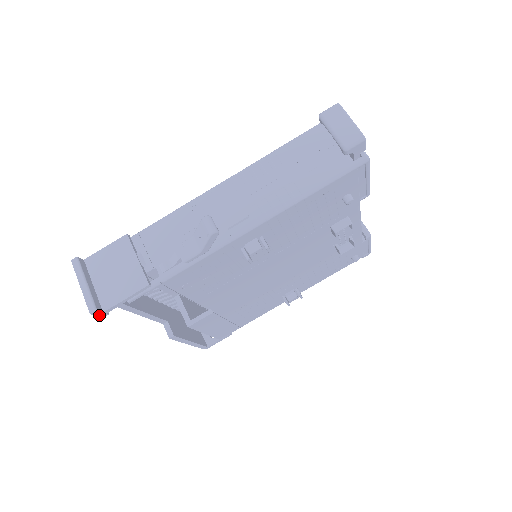
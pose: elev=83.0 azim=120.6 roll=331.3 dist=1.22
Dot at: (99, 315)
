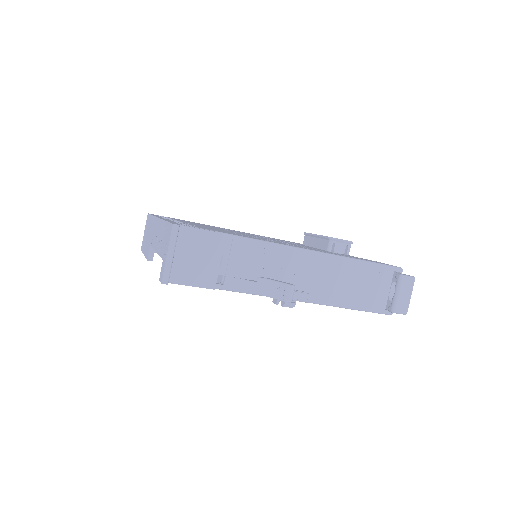
Dot at: occluded
